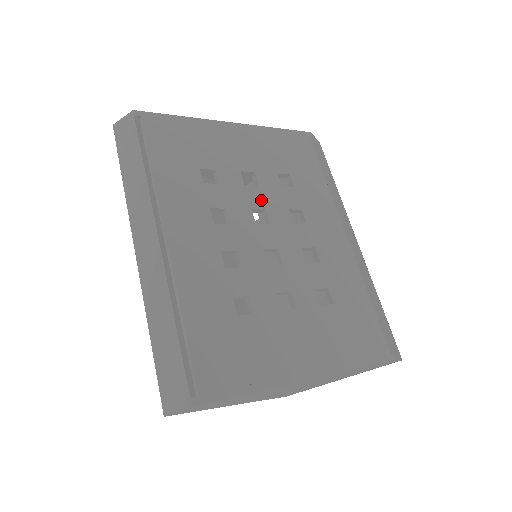
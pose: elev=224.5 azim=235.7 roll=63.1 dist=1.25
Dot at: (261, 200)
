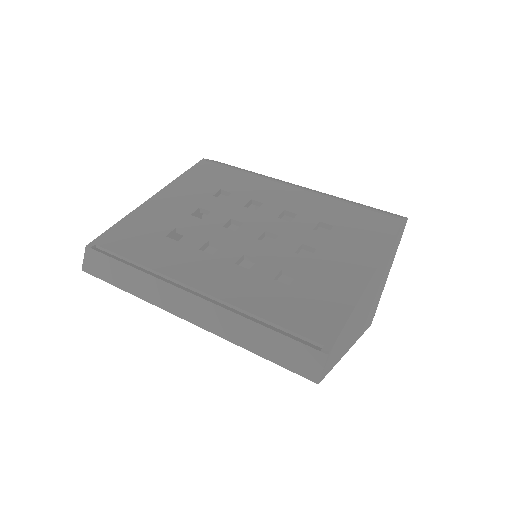
Dot at: (222, 217)
